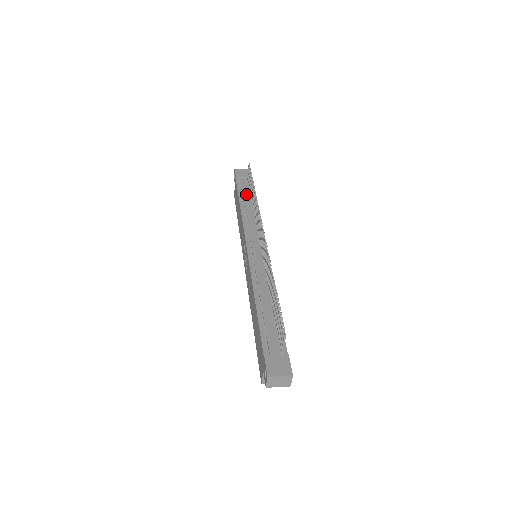
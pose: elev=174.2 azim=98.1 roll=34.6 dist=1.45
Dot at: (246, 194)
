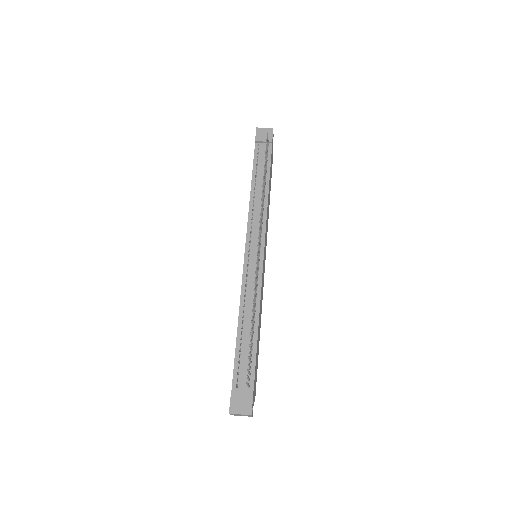
Dot at: (261, 169)
